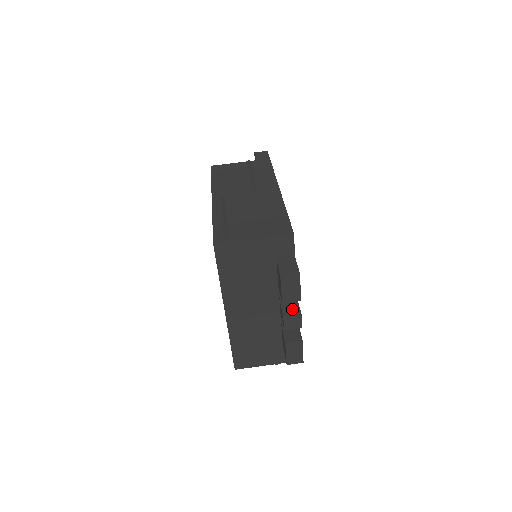
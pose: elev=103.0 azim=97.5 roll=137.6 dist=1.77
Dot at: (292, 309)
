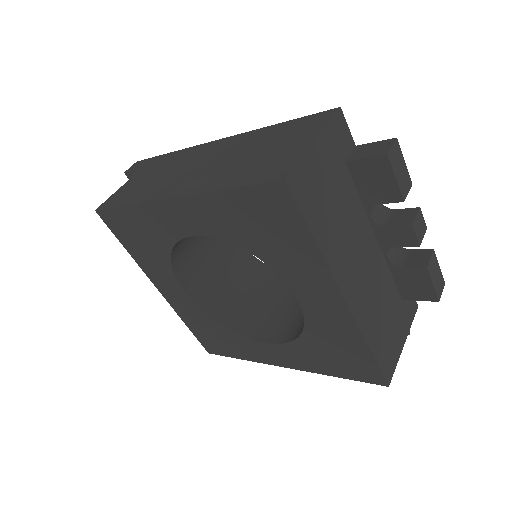
Dot at: (402, 215)
